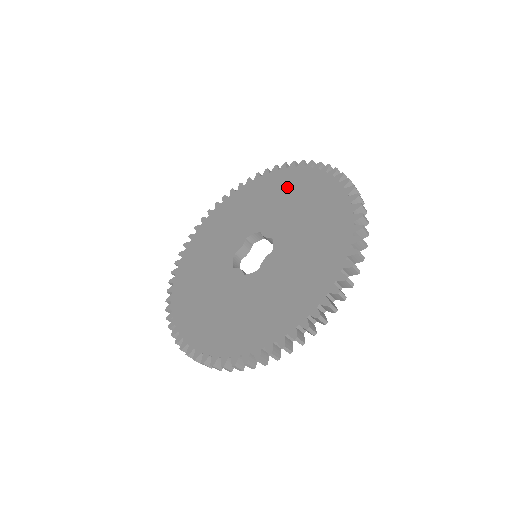
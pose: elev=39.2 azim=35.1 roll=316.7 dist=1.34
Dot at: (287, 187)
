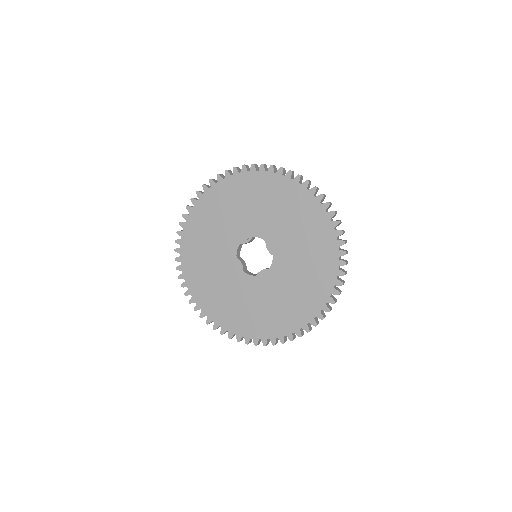
Dot at: (300, 214)
